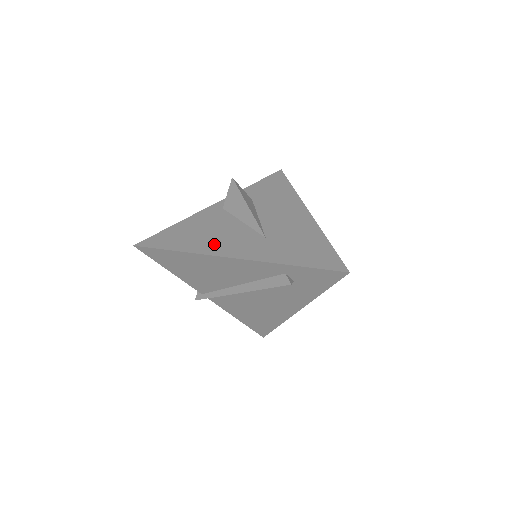
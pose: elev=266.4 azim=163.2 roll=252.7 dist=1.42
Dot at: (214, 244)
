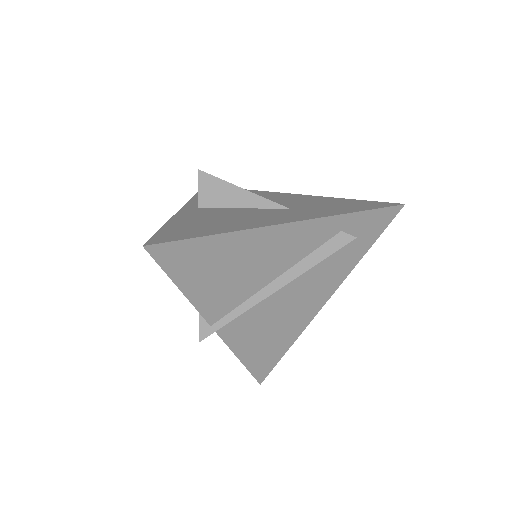
Dot at: (248, 222)
